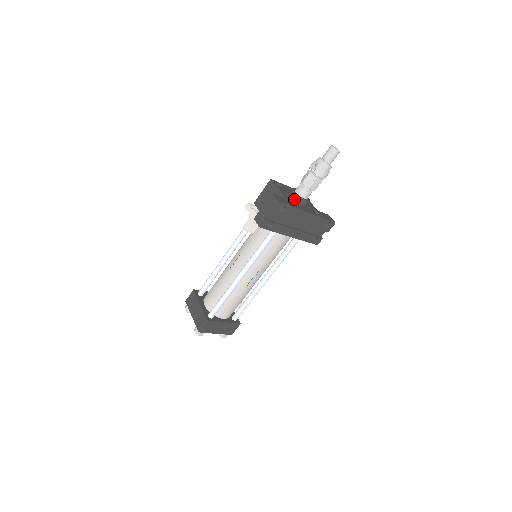
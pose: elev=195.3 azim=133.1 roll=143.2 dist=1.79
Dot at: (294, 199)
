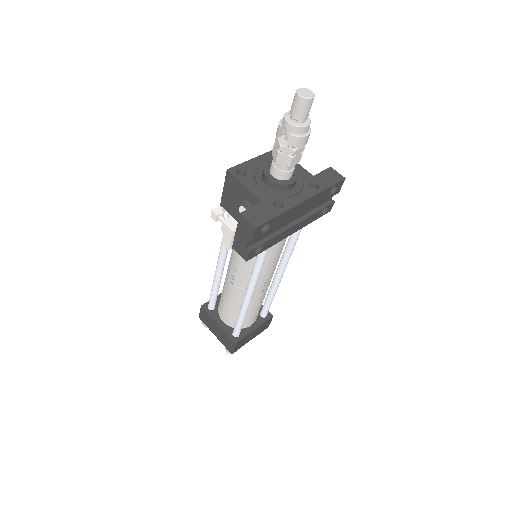
Dot at: (274, 189)
